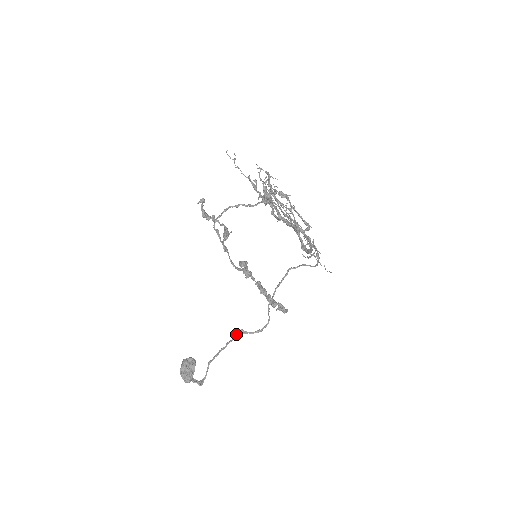
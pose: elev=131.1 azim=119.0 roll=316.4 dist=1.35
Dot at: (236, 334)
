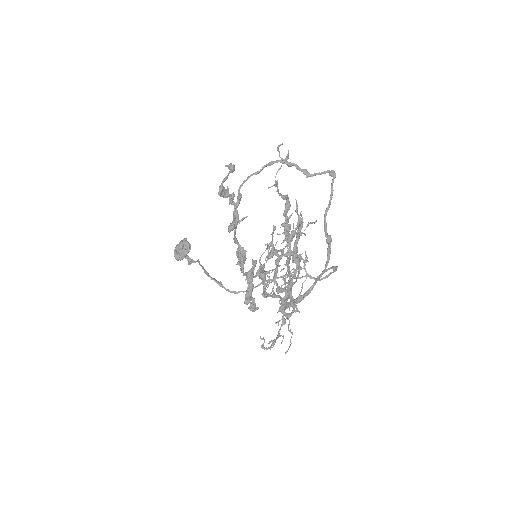
Dot at: (215, 280)
